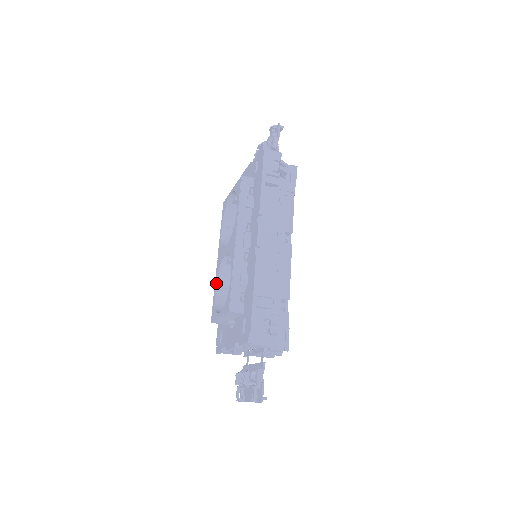
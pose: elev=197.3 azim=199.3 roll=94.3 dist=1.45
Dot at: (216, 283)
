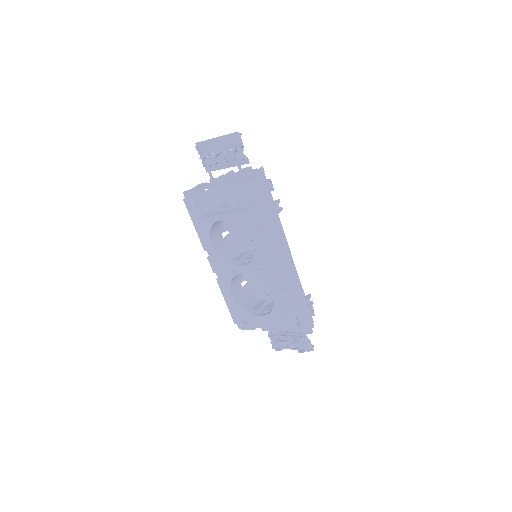
Dot at: (231, 290)
